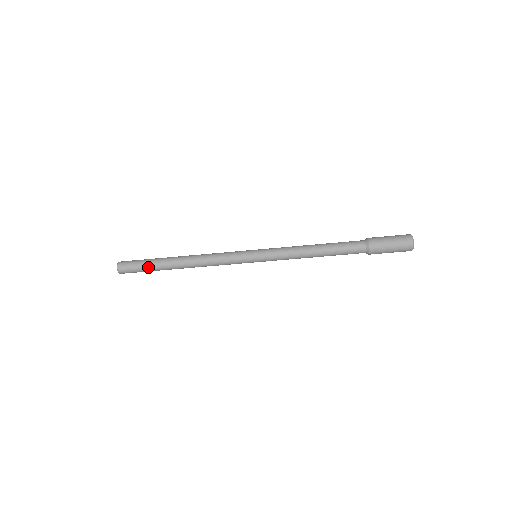
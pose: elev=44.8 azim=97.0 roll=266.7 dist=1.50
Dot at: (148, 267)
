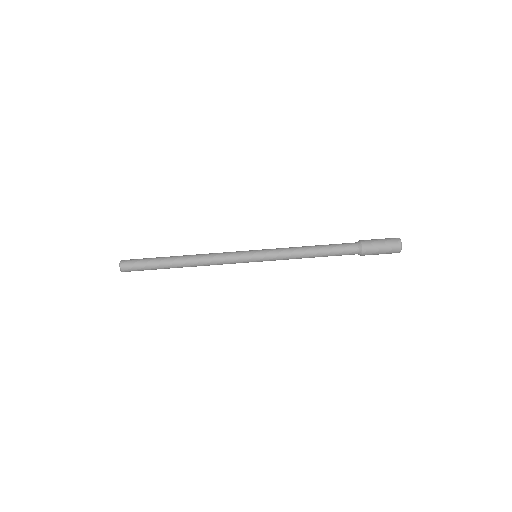
Dot at: (151, 262)
